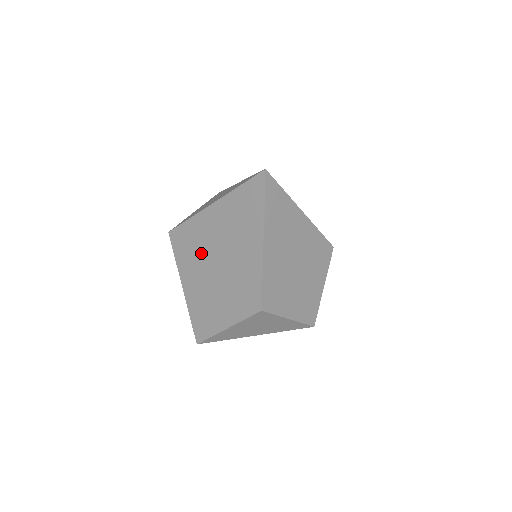
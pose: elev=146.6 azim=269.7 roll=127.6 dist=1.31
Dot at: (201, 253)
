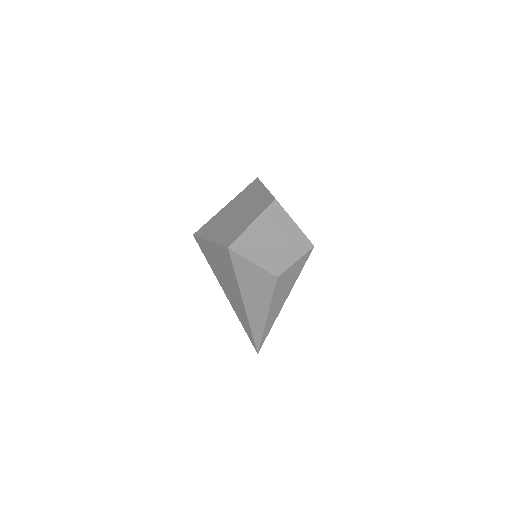
Dot at: (223, 220)
